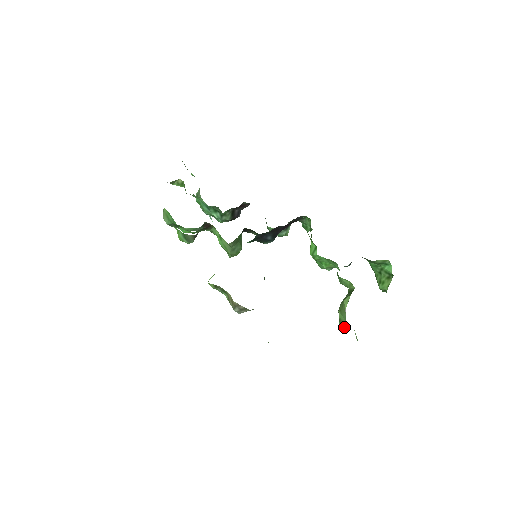
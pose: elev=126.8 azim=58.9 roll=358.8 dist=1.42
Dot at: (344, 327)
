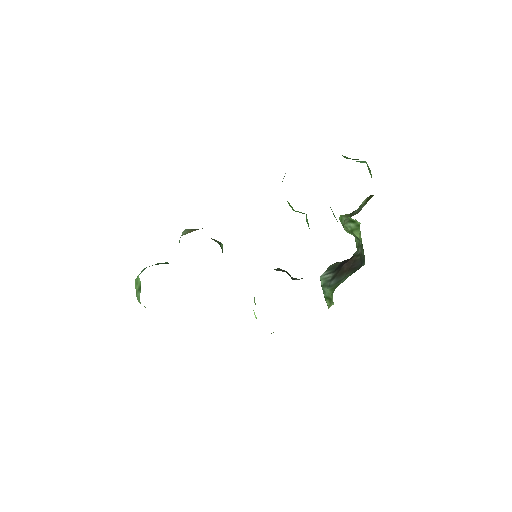
Dot at: (356, 237)
